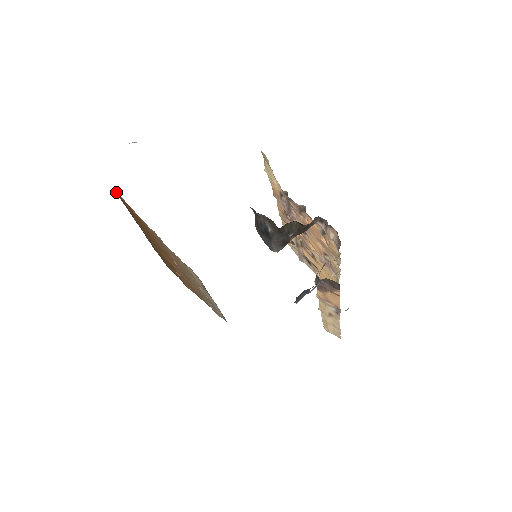
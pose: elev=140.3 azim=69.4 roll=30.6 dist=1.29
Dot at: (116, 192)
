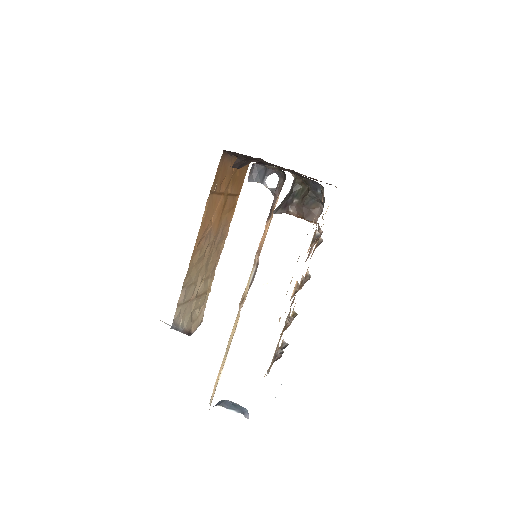
Dot at: (248, 166)
